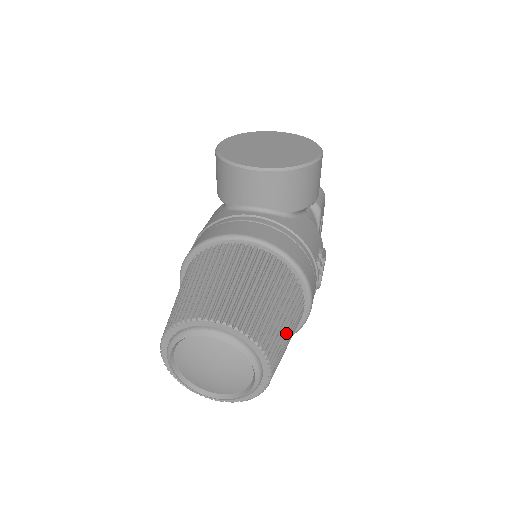
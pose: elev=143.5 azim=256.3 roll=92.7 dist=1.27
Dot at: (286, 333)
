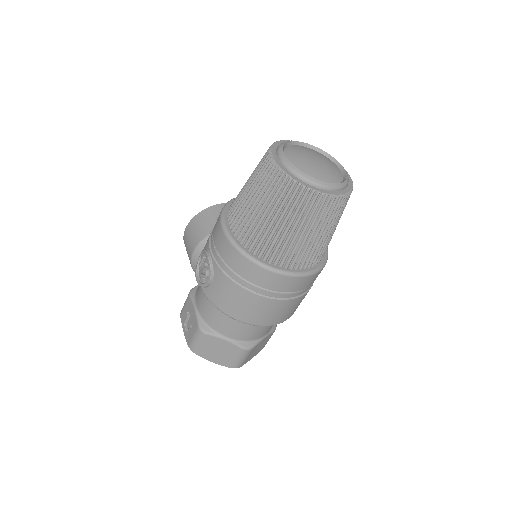
Dot at: occluded
